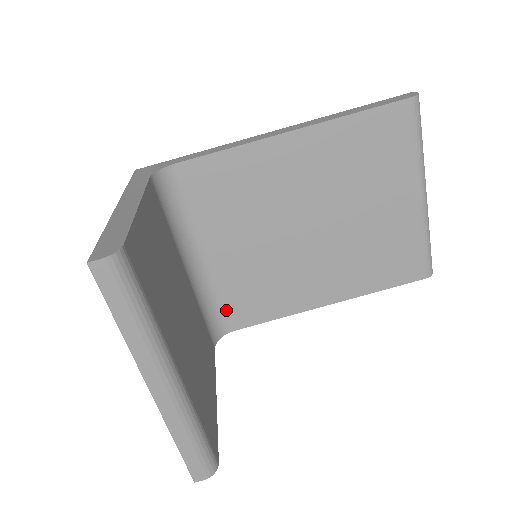
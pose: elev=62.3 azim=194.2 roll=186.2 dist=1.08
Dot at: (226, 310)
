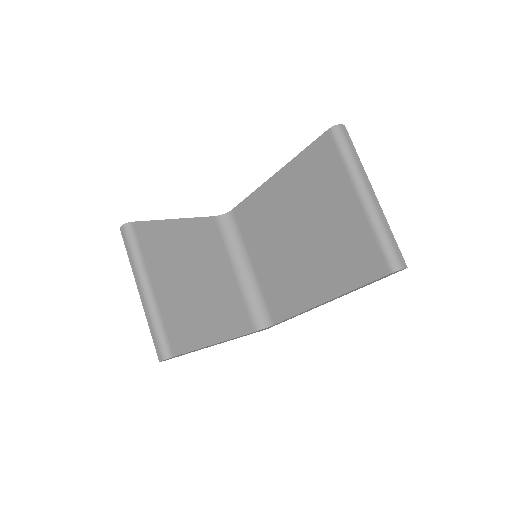
Dot at: (267, 307)
